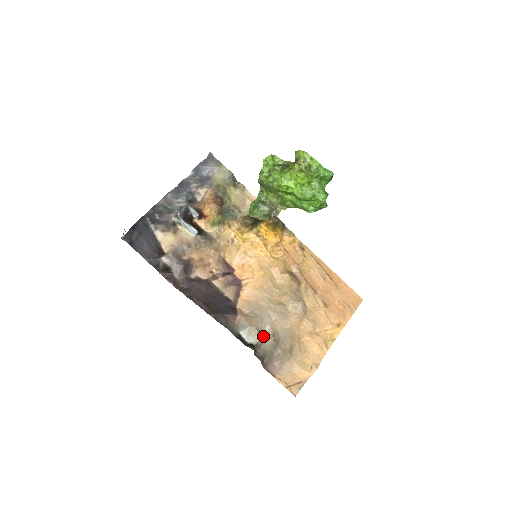
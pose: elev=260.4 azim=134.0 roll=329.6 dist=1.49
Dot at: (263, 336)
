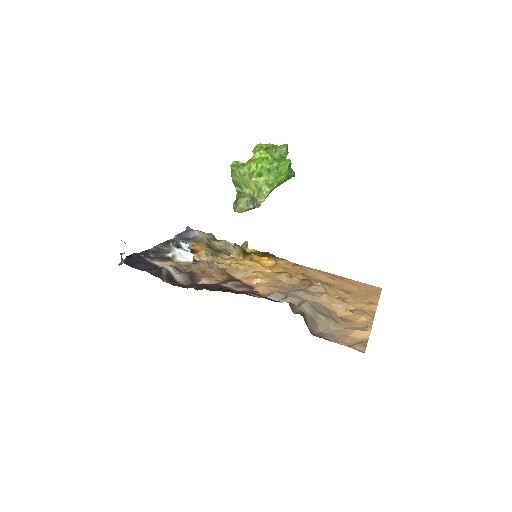
Dot at: occluded
